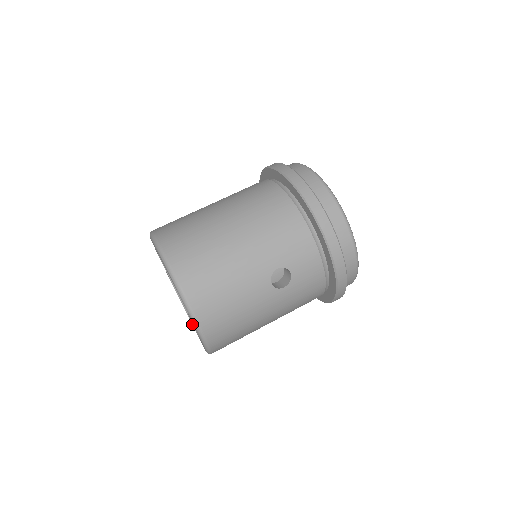
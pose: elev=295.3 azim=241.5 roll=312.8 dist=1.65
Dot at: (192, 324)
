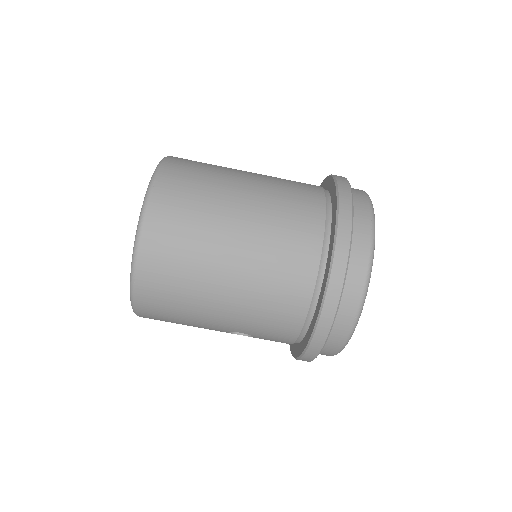
Dot at: occluded
